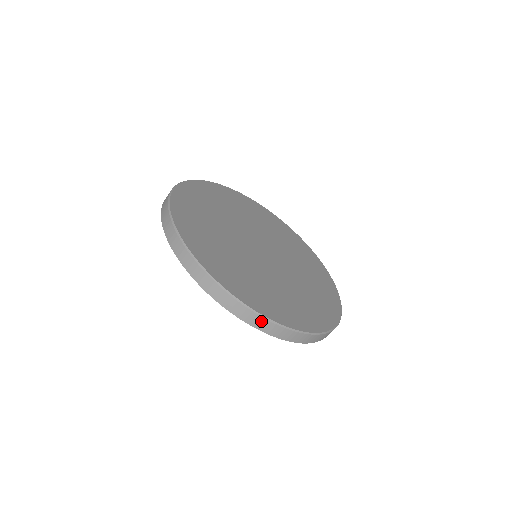
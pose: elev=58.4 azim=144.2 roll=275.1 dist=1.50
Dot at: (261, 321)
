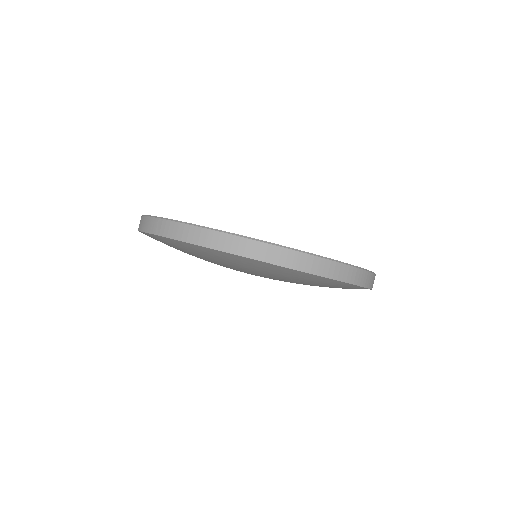
Dot at: (315, 262)
